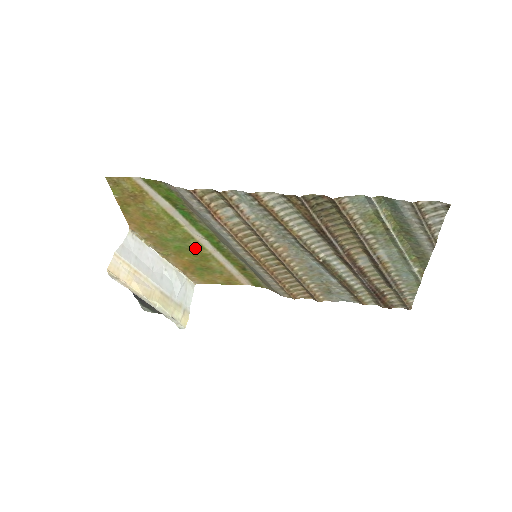
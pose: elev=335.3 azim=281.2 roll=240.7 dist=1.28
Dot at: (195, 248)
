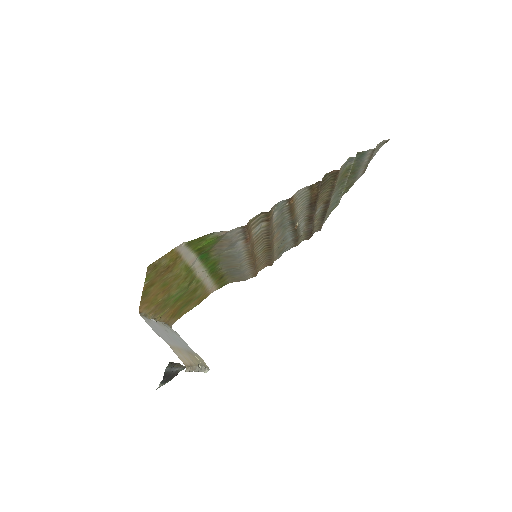
Dot at: (192, 287)
